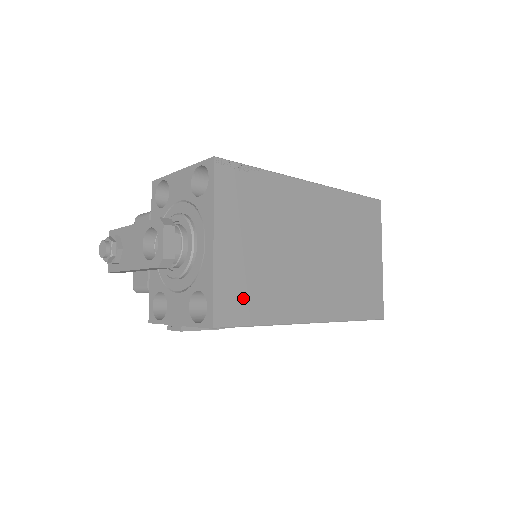
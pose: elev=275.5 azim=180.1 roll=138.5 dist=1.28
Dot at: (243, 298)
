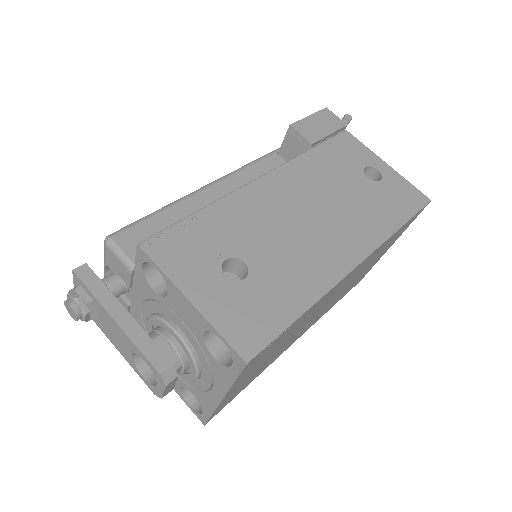
Dot at: (237, 392)
